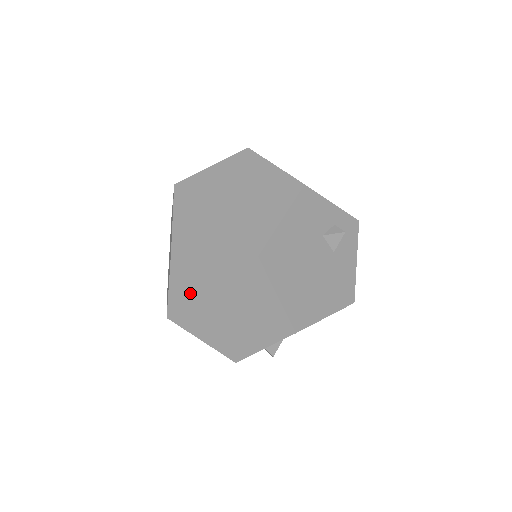
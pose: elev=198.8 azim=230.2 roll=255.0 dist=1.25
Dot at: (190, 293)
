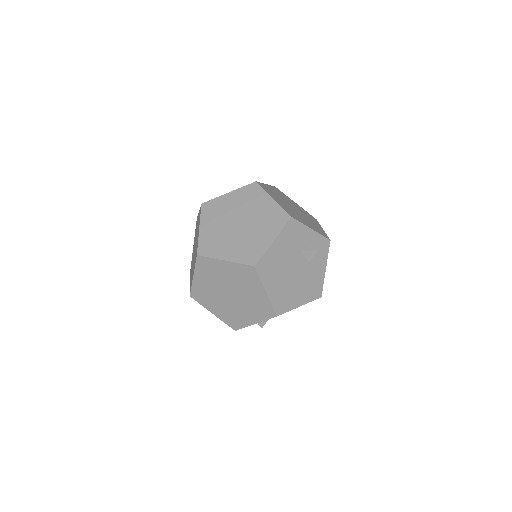
Dot at: (207, 283)
